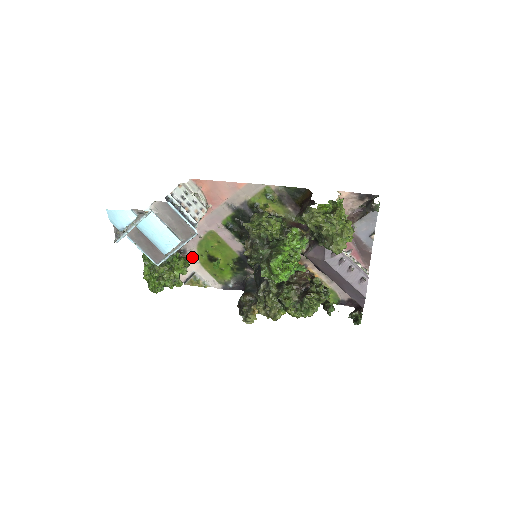
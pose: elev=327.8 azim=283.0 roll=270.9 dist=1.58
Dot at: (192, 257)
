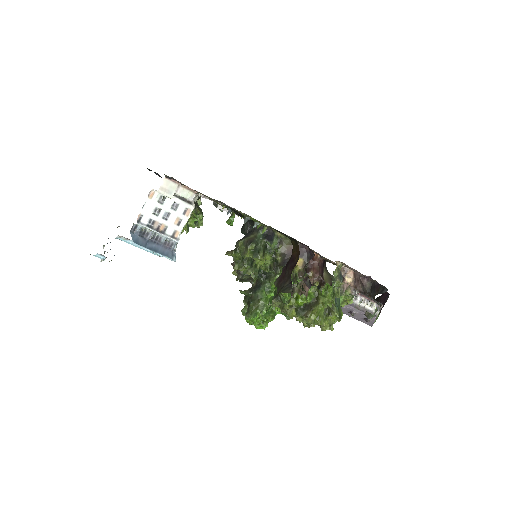
Dot at: occluded
